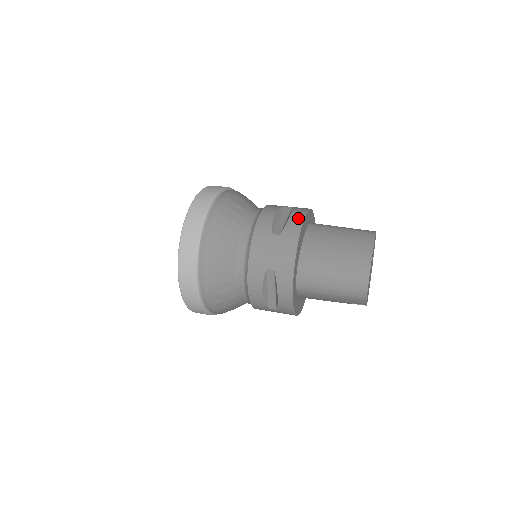
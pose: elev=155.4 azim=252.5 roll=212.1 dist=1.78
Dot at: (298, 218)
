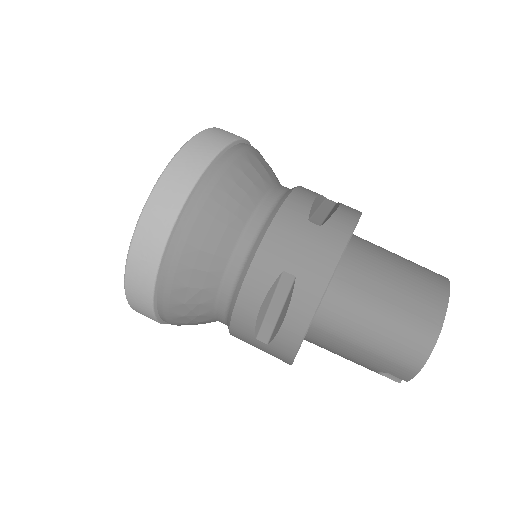
Dot at: (351, 214)
